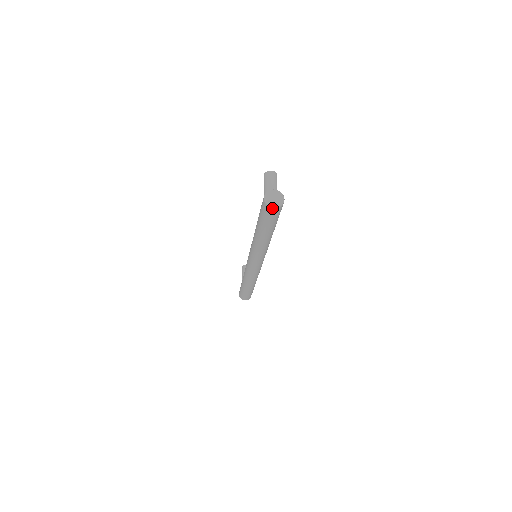
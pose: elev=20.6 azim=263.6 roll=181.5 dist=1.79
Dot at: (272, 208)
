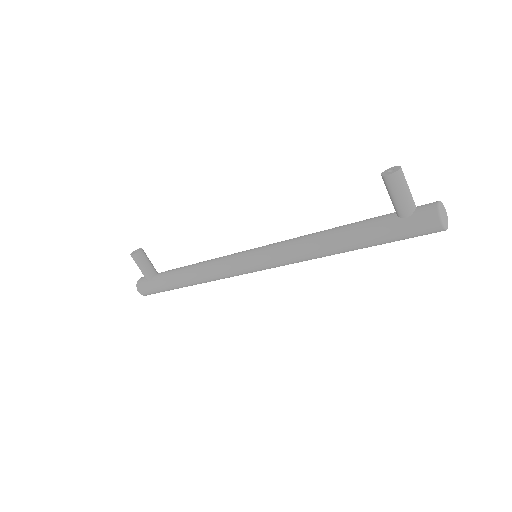
Dot at: (445, 230)
